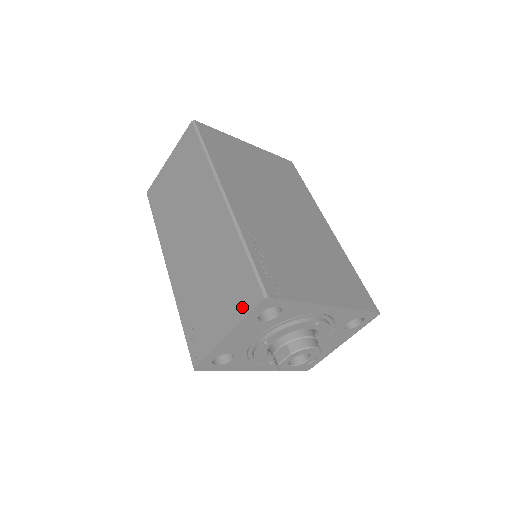
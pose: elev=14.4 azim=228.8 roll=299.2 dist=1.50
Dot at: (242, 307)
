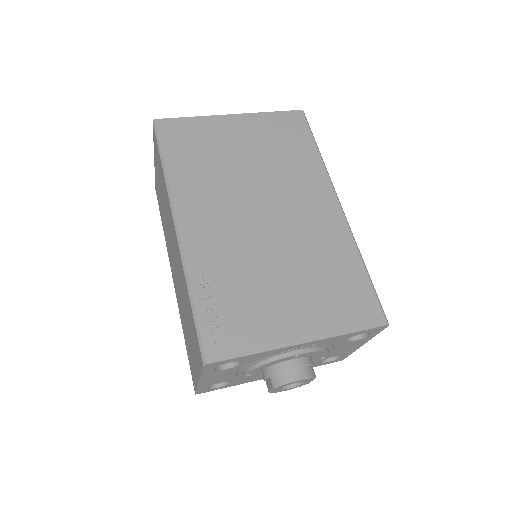
Dot at: (198, 361)
